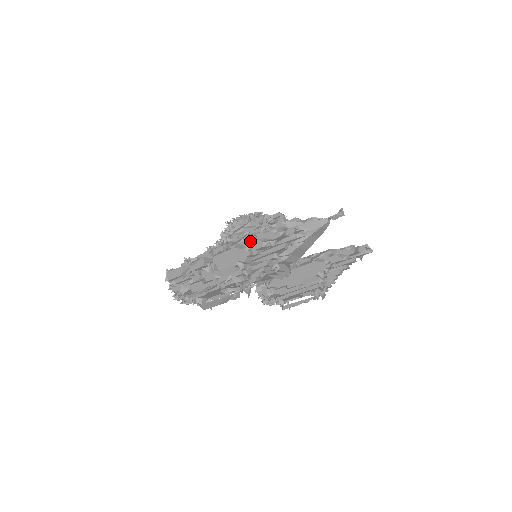
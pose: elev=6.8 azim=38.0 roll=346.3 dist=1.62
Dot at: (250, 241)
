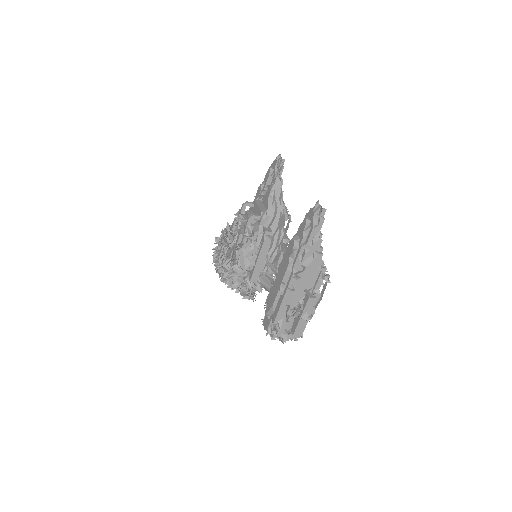
Dot at: (309, 251)
